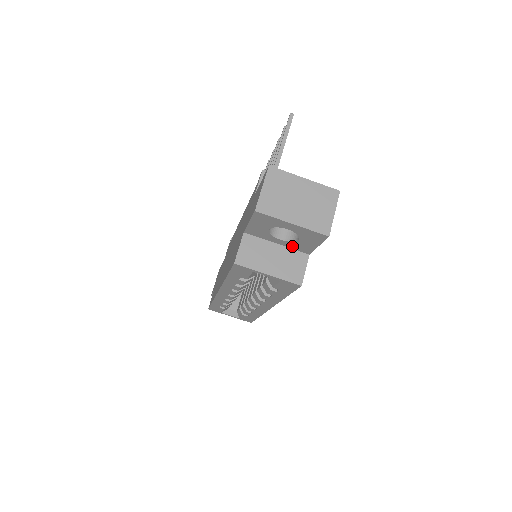
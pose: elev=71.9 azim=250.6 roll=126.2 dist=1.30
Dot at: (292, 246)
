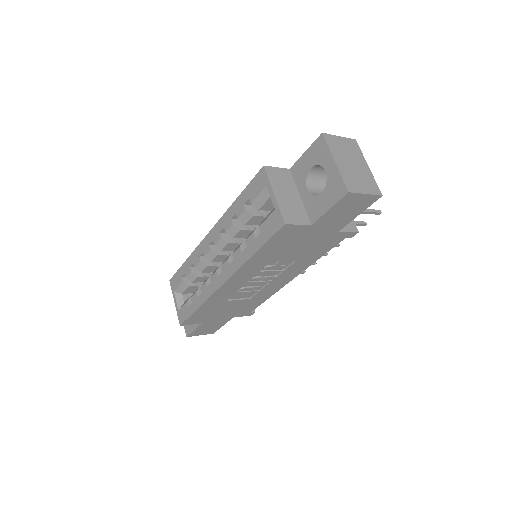
Dot at: (309, 205)
